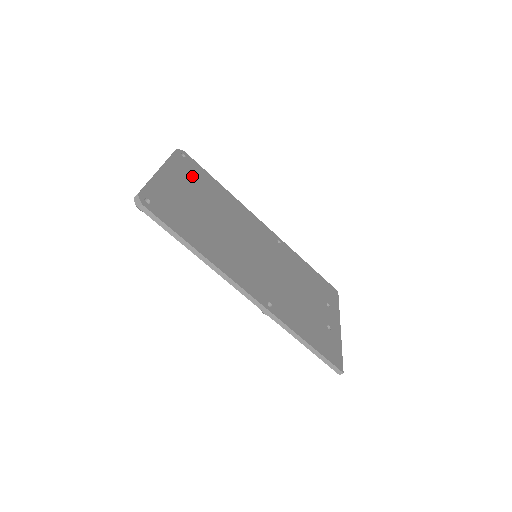
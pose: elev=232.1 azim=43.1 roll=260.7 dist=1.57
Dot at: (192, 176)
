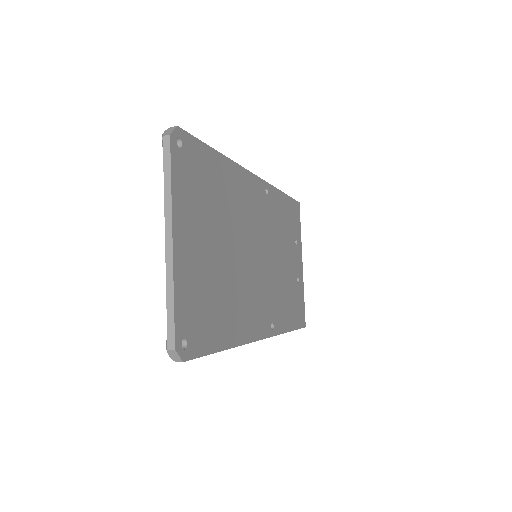
Dot at: (197, 189)
